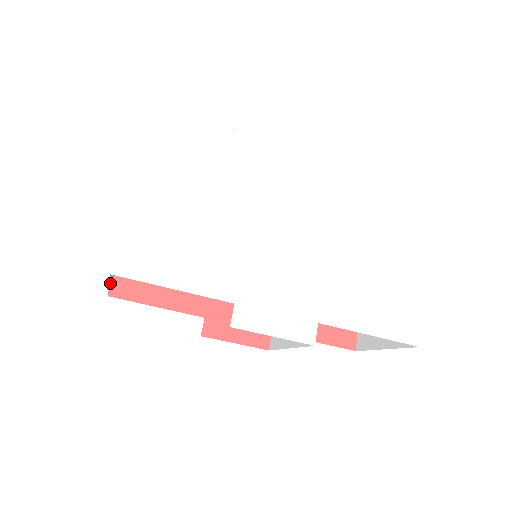
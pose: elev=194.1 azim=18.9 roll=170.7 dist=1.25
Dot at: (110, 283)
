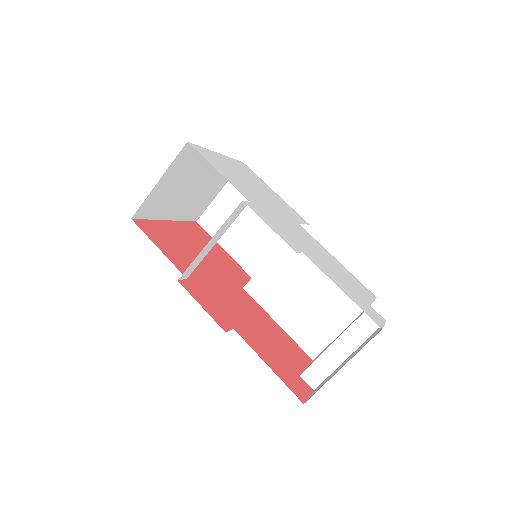
Dot at: (151, 197)
